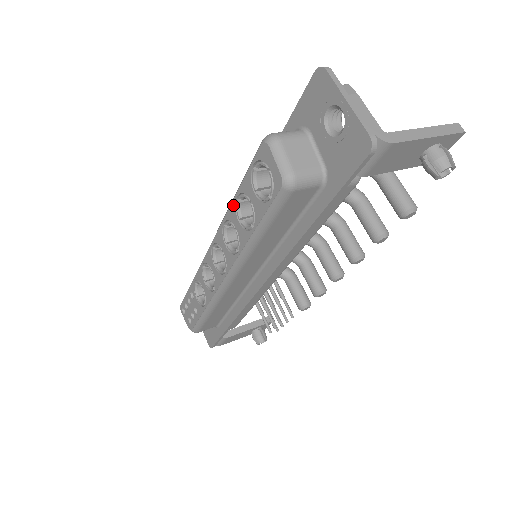
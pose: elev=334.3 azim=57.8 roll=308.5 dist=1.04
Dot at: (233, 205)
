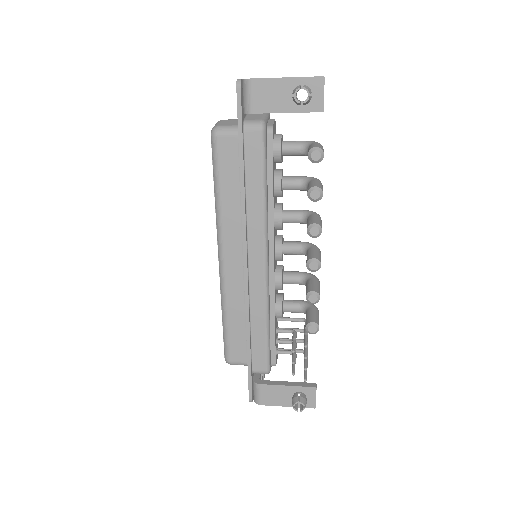
Dot at: occluded
